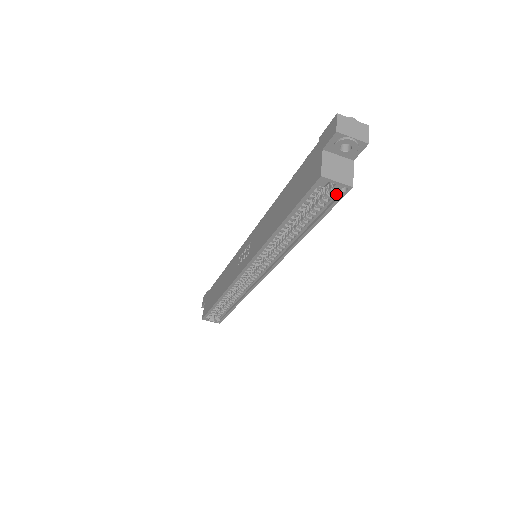
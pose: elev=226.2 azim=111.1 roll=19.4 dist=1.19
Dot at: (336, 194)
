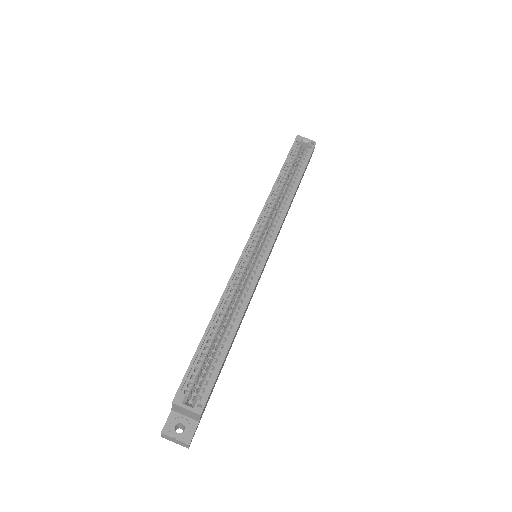
Dot at: (309, 151)
